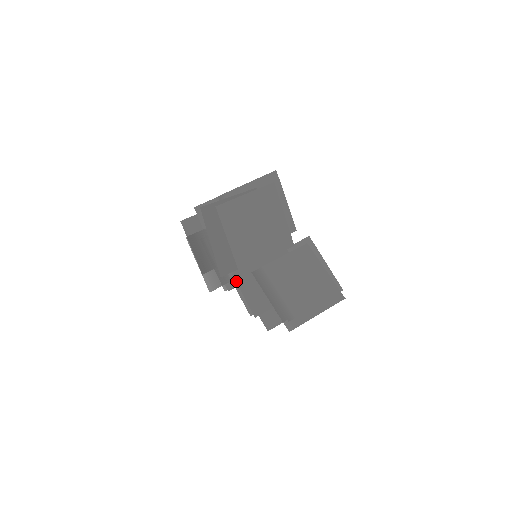
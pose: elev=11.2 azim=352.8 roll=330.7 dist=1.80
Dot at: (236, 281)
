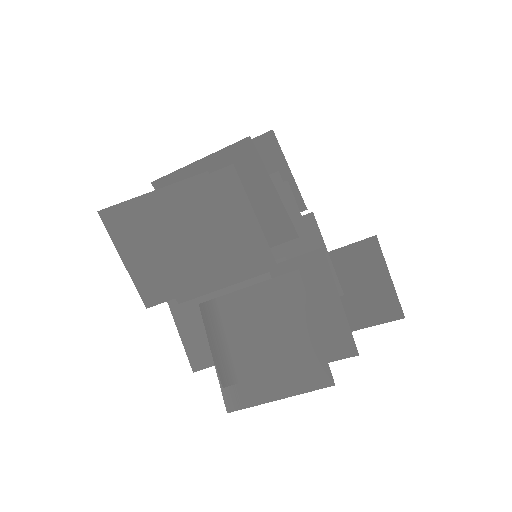
Dot at: (173, 315)
